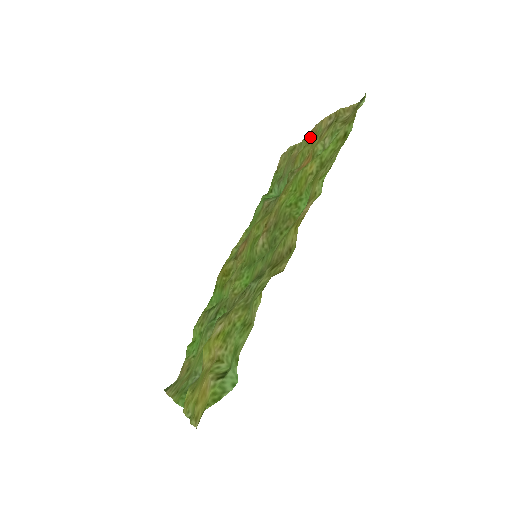
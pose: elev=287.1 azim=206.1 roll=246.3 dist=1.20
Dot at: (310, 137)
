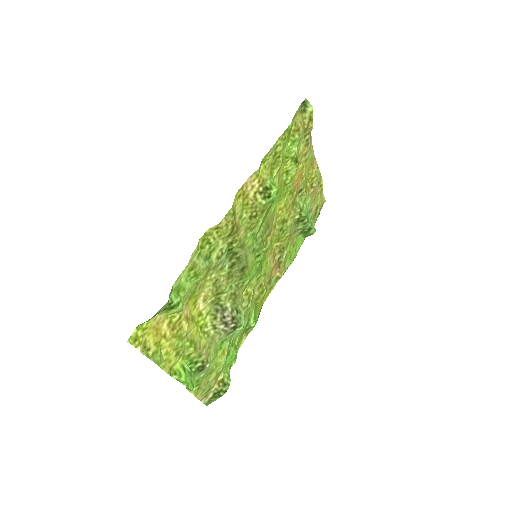
Dot at: (312, 166)
